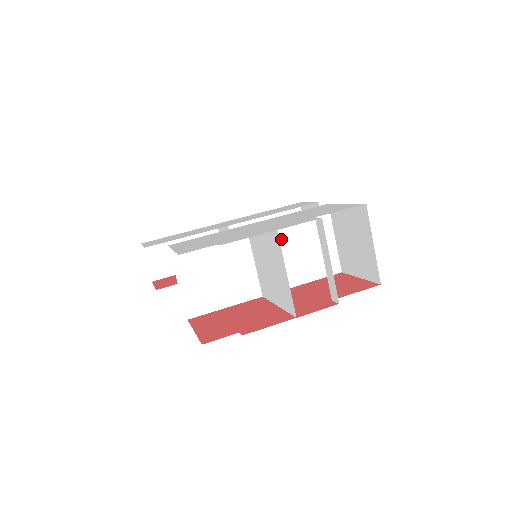
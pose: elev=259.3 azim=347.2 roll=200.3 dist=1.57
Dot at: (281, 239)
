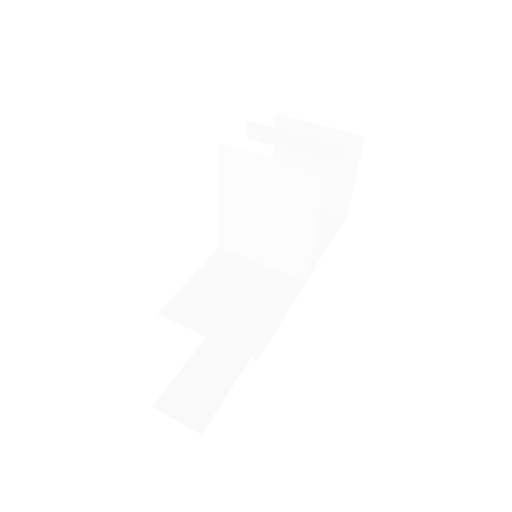
Dot at: occluded
